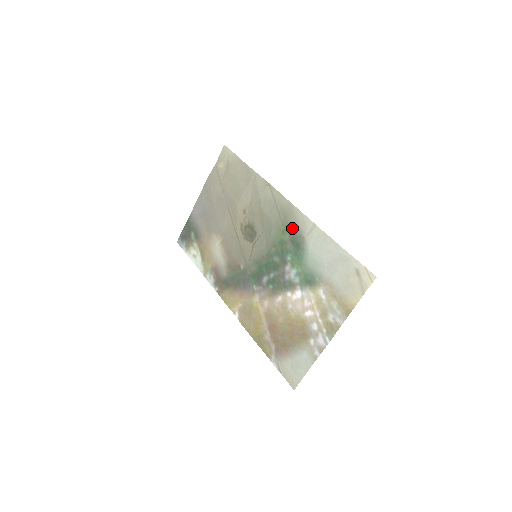
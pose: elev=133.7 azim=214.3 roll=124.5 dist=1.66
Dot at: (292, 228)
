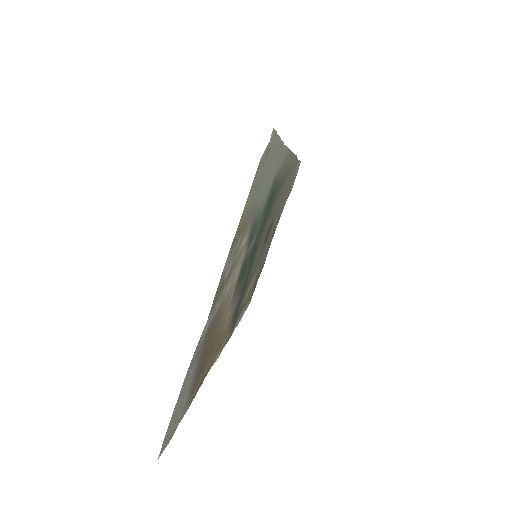
Dot at: (279, 181)
